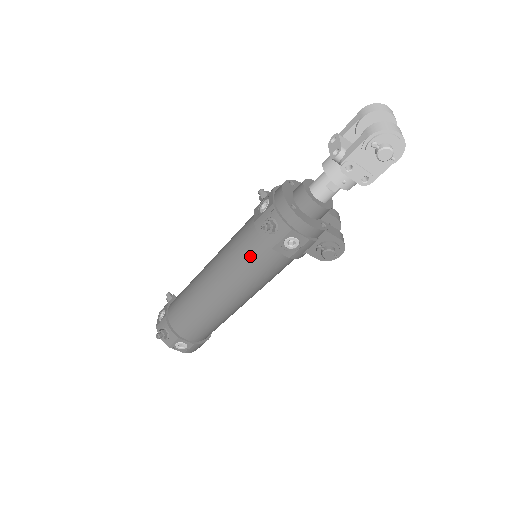
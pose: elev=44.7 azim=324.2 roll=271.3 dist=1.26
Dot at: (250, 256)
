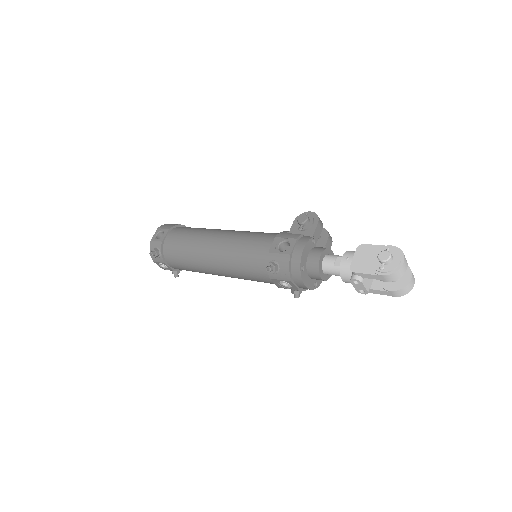
Dot at: occluded
